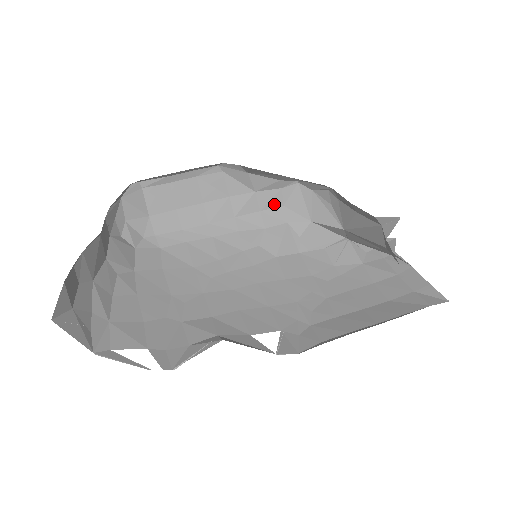
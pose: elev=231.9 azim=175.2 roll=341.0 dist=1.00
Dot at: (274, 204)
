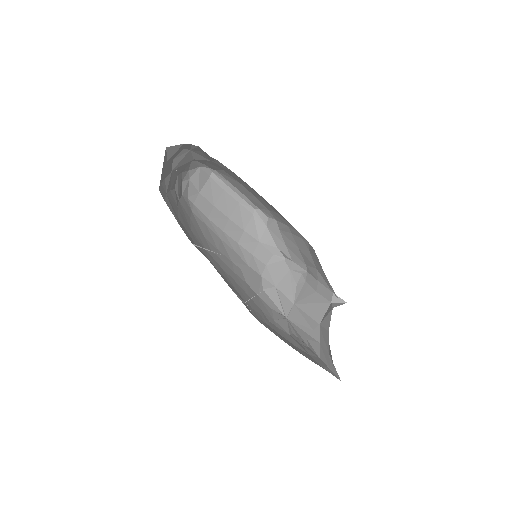
Dot at: (262, 259)
